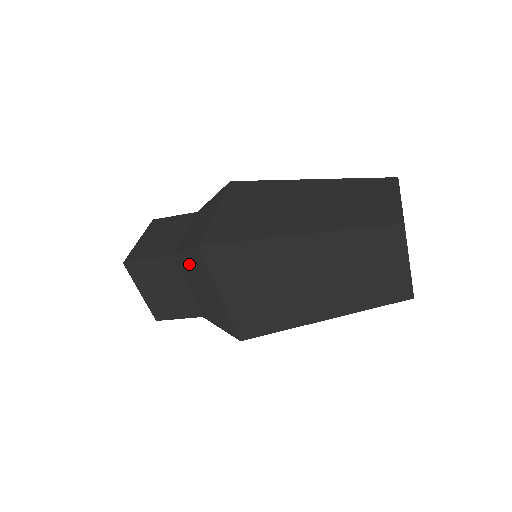
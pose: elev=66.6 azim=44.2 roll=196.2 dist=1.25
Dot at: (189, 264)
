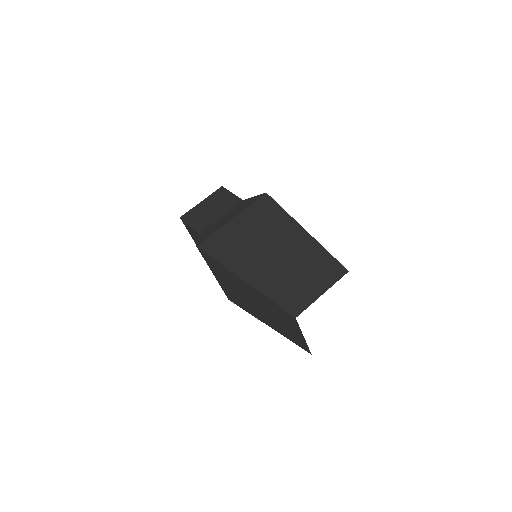
Dot at: occluded
